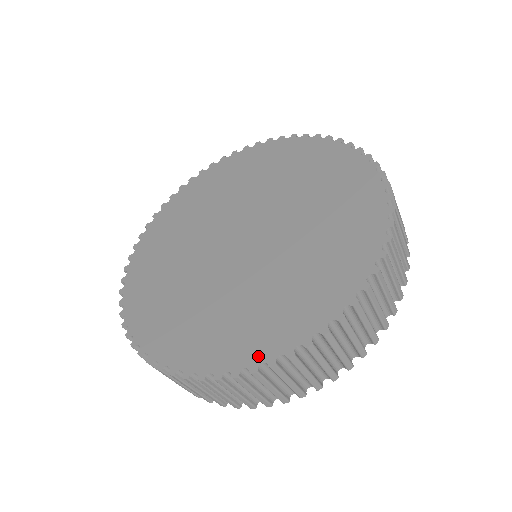
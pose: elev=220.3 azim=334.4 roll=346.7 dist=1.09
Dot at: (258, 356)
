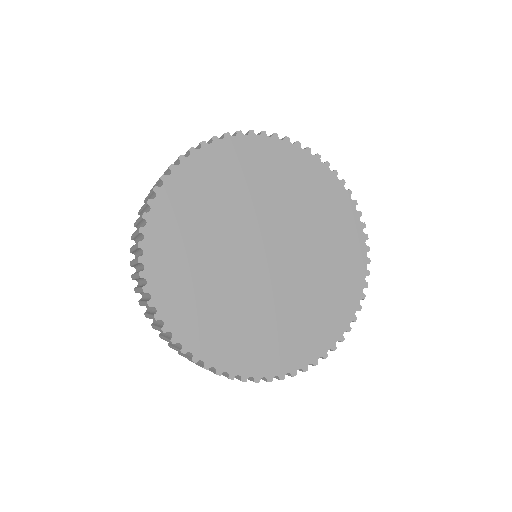
Dot at: (227, 366)
